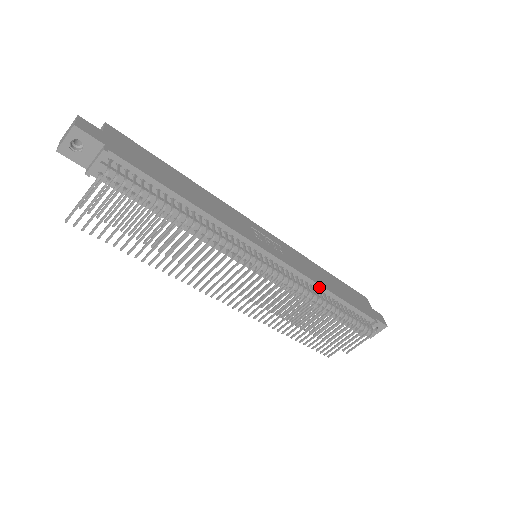
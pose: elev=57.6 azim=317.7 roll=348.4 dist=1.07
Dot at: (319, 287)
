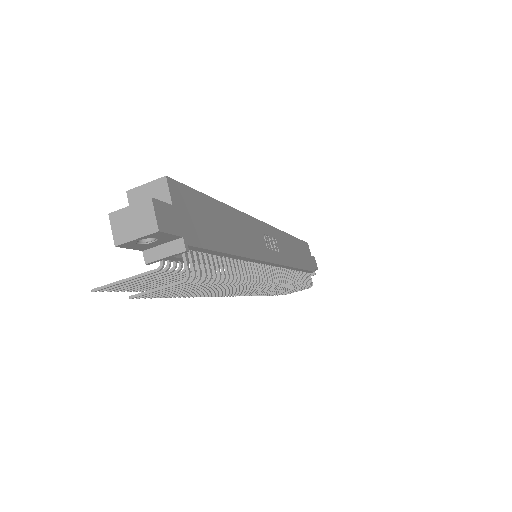
Dot at: (294, 268)
